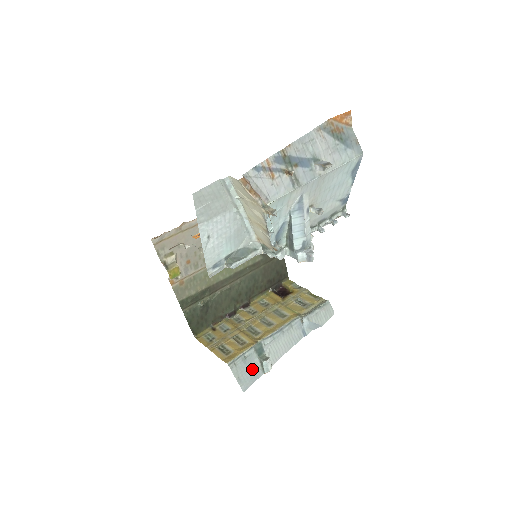
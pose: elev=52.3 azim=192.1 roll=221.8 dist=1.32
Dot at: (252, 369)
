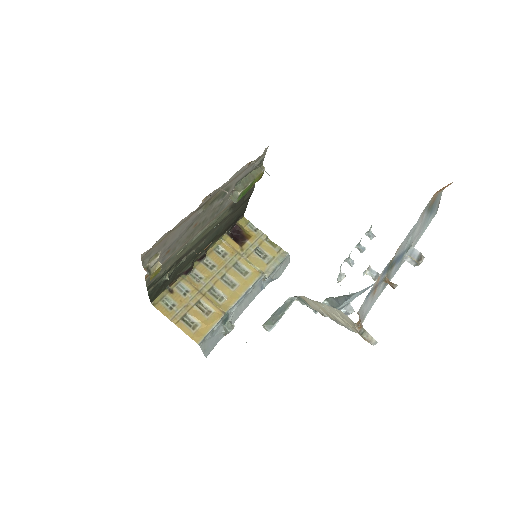
Dot at: (216, 337)
